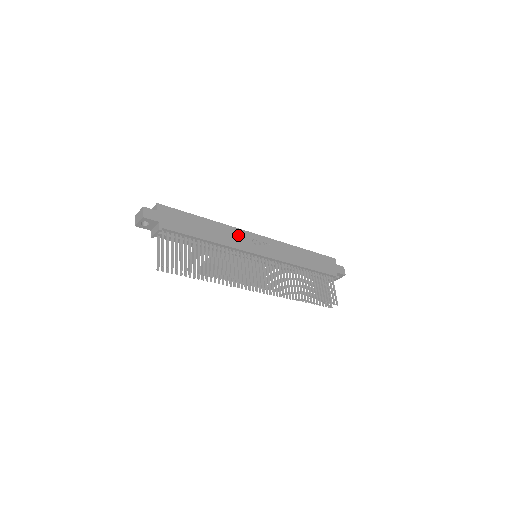
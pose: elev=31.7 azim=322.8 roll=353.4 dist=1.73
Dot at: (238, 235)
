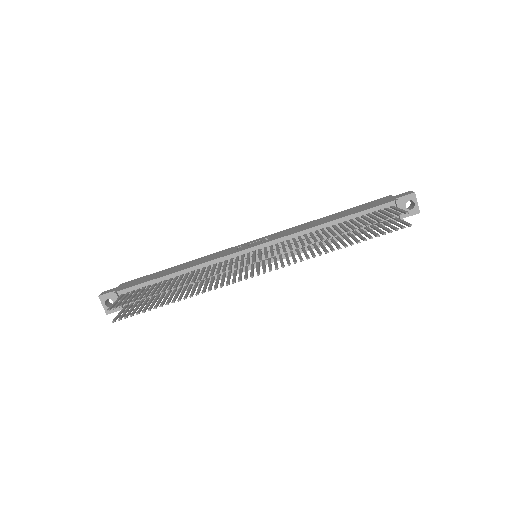
Dot at: (220, 253)
